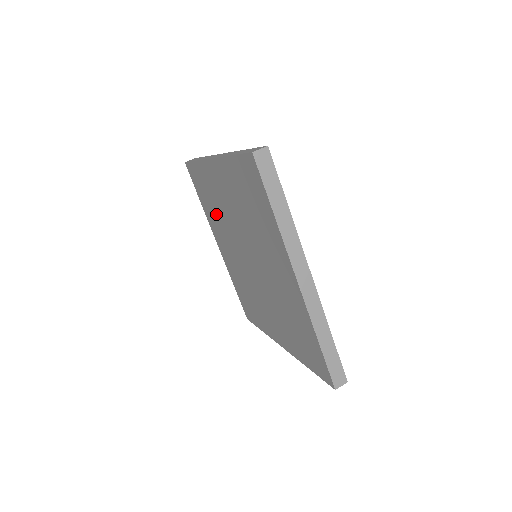
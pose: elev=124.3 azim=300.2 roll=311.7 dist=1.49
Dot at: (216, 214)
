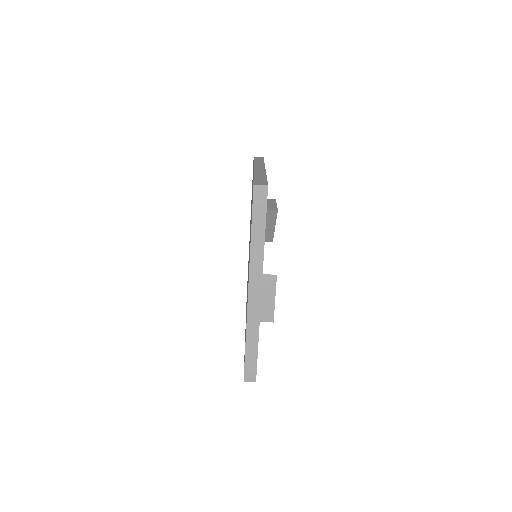
Dot at: occluded
